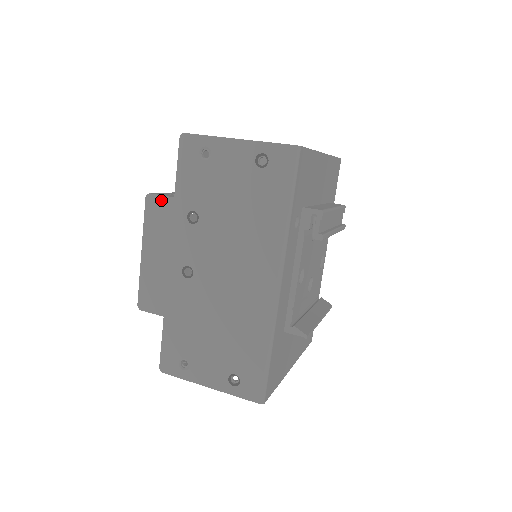
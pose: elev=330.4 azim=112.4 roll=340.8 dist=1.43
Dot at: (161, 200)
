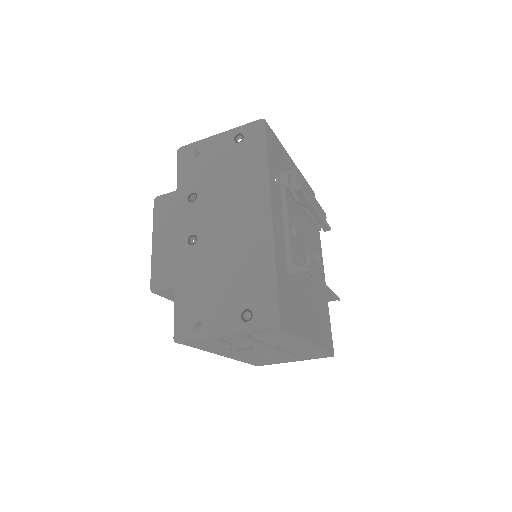
Dot at: (166, 197)
